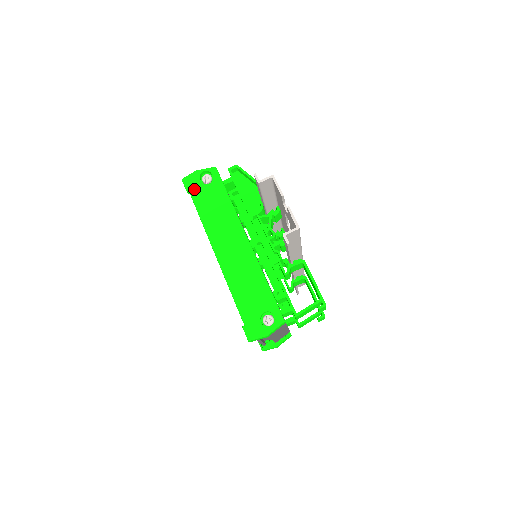
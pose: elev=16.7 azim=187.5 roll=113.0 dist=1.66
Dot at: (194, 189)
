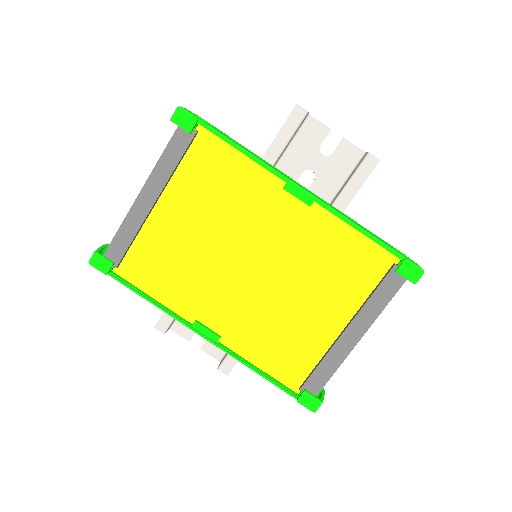
Dot at: (205, 122)
